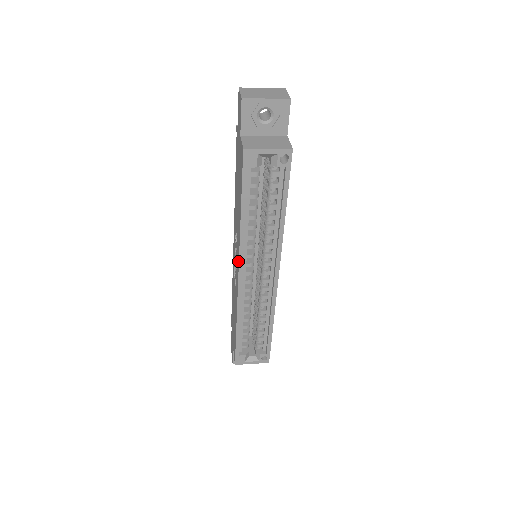
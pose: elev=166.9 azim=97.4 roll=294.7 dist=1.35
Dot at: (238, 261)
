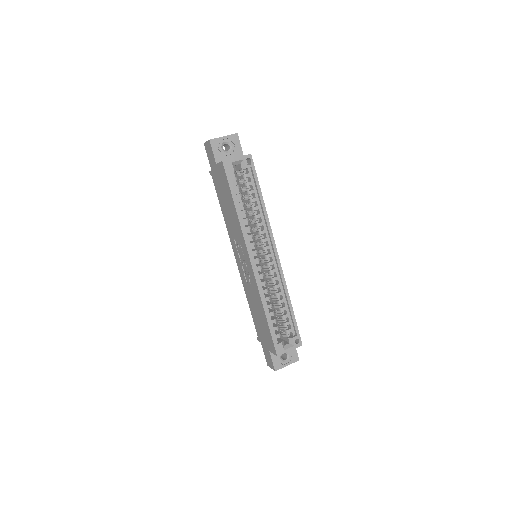
Dot at: (246, 250)
